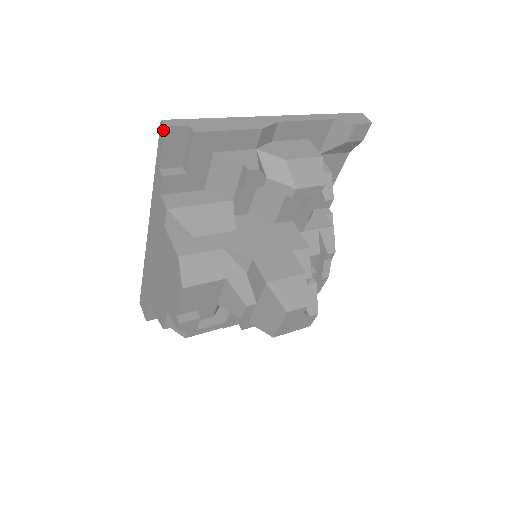
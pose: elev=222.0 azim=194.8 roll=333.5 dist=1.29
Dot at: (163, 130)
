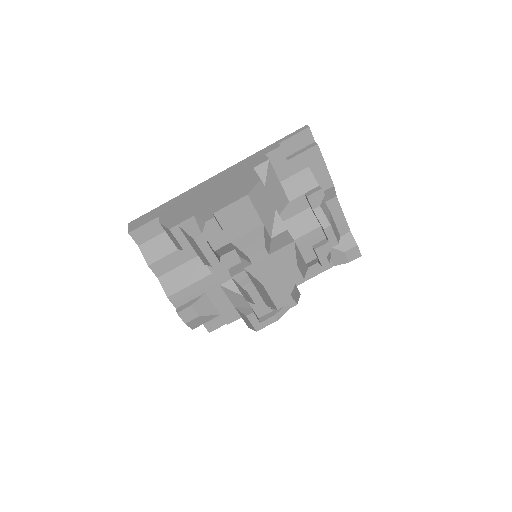
Dot at: (306, 128)
